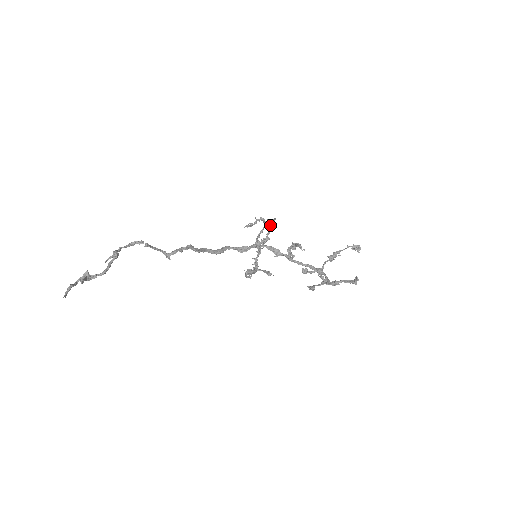
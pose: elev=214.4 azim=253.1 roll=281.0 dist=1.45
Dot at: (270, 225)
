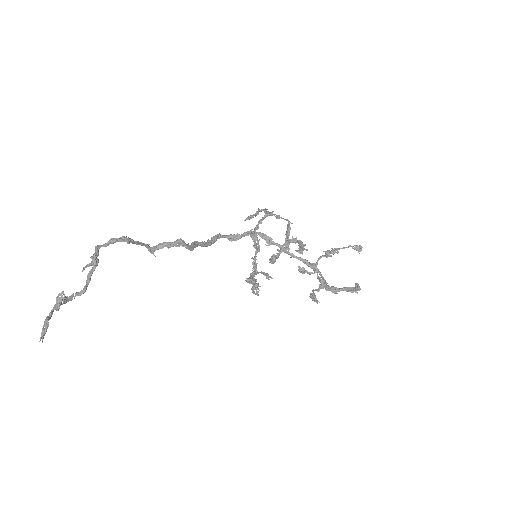
Dot at: (287, 234)
